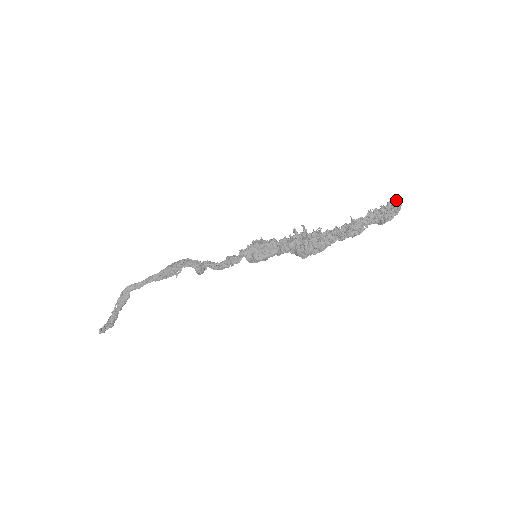
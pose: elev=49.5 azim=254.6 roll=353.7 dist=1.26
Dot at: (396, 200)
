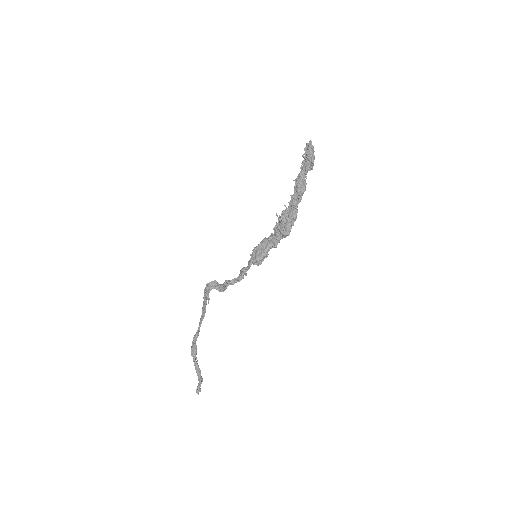
Dot at: (306, 144)
